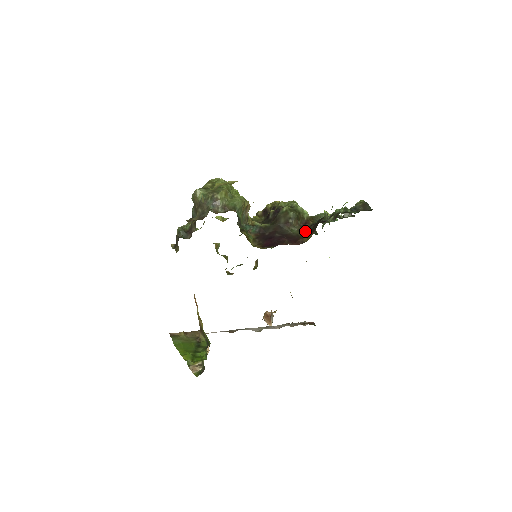
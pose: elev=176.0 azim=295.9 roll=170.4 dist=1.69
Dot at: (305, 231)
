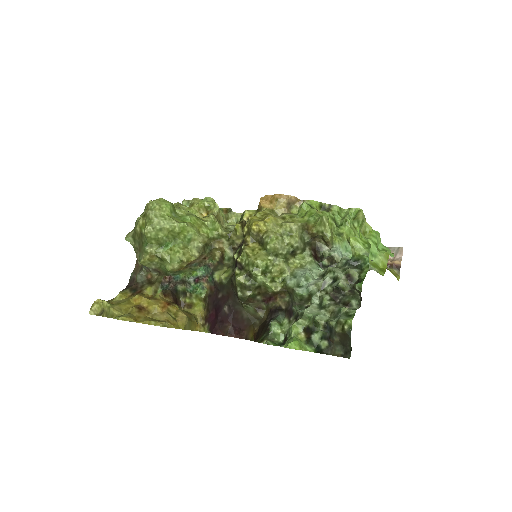
Dot at: (266, 310)
